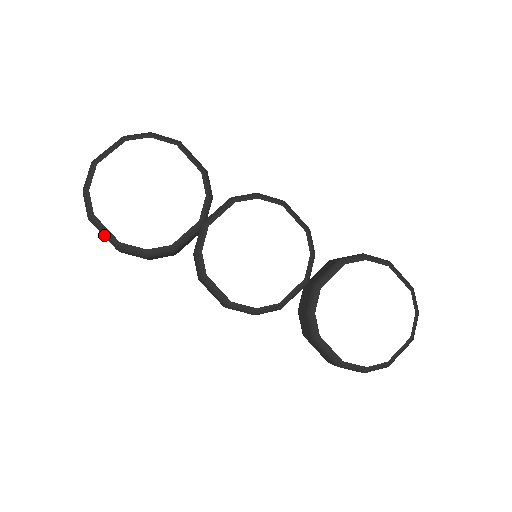
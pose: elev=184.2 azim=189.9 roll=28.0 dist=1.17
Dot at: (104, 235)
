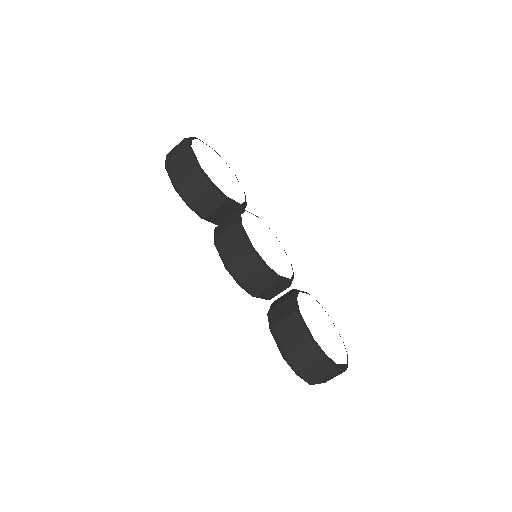
Dot at: (191, 158)
